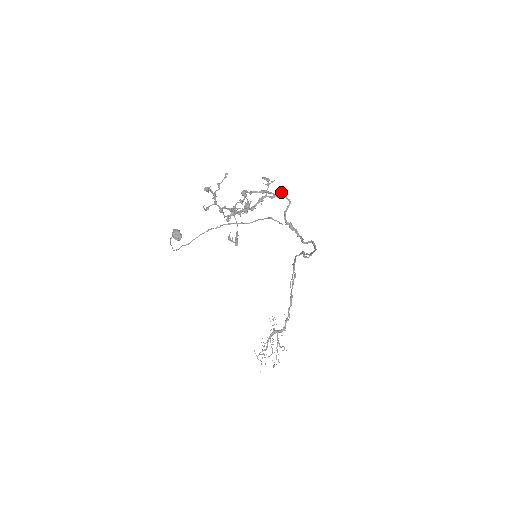
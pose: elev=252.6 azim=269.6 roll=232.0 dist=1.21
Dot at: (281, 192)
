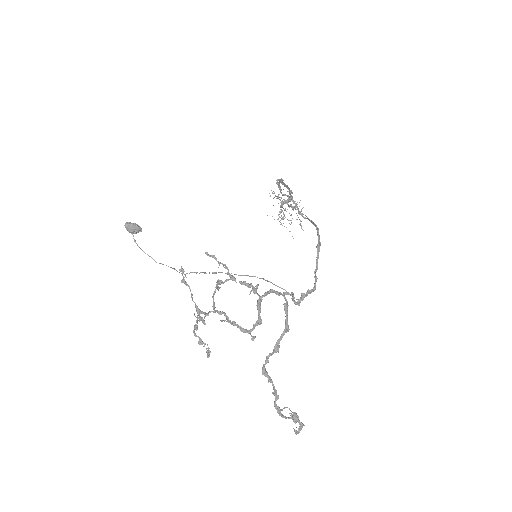
Dot at: (276, 294)
